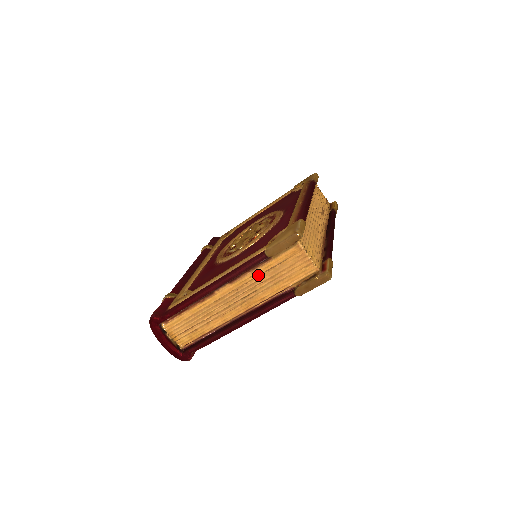
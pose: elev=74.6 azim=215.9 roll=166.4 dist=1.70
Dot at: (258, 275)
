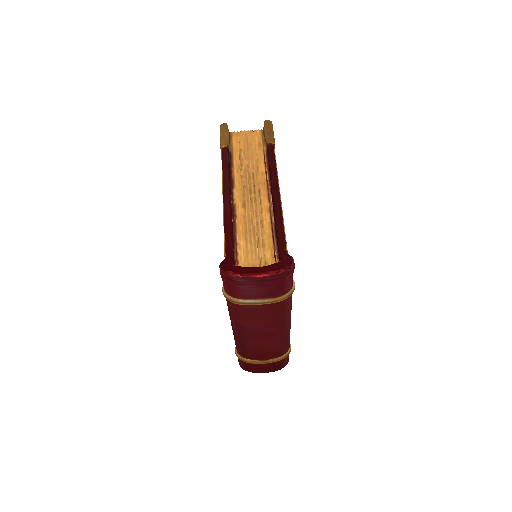
Dot at: (240, 166)
